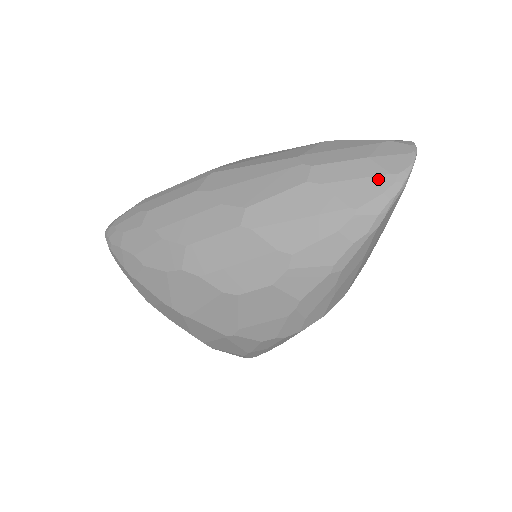
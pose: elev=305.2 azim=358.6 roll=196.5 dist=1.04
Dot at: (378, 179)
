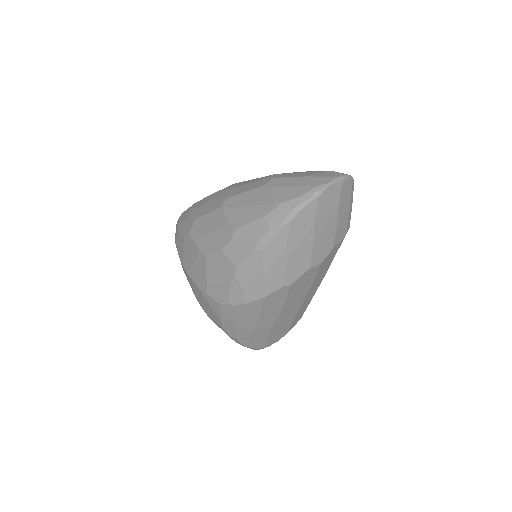
Dot at: (301, 188)
